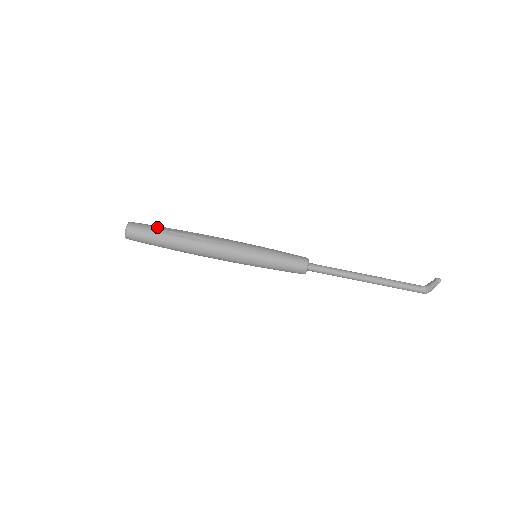
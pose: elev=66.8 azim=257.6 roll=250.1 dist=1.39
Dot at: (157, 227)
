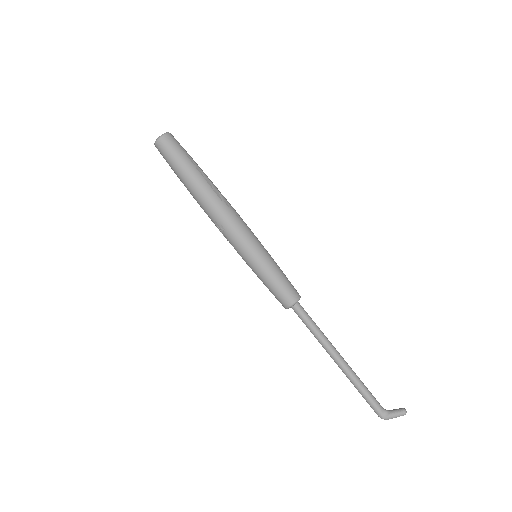
Dot at: (191, 157)
